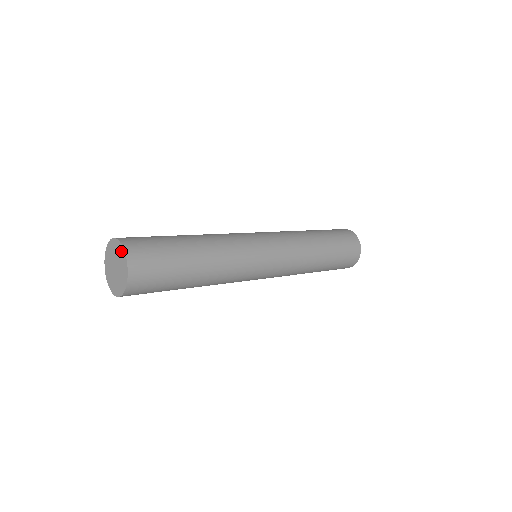
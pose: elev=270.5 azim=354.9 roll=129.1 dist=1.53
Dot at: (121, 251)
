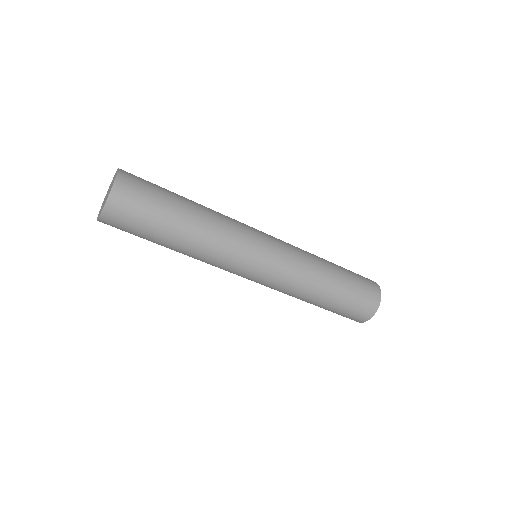
Dot at: (112, 184)
